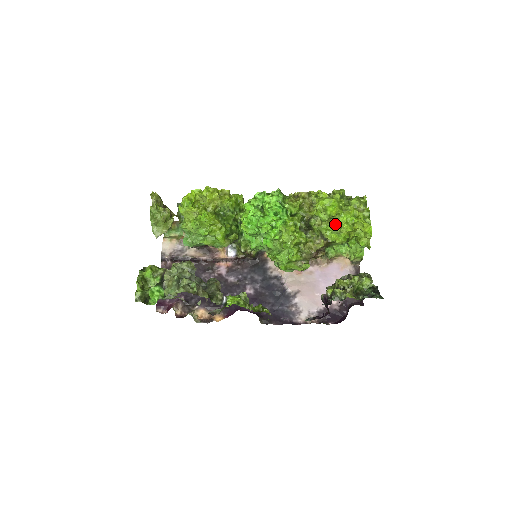
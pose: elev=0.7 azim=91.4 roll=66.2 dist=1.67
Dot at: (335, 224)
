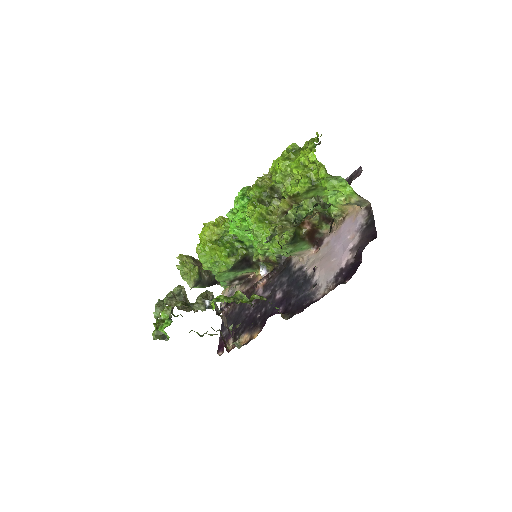
Dot at: (293, 178)
